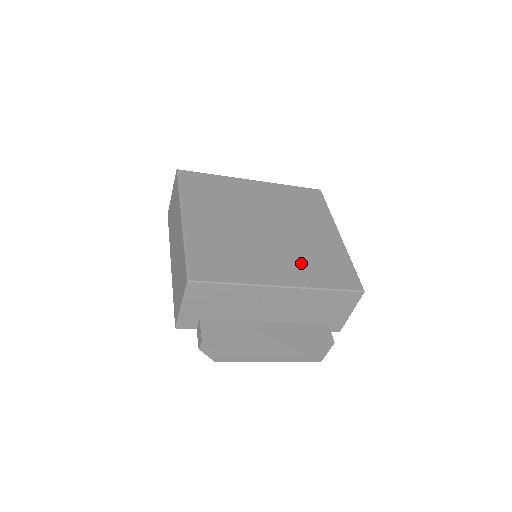
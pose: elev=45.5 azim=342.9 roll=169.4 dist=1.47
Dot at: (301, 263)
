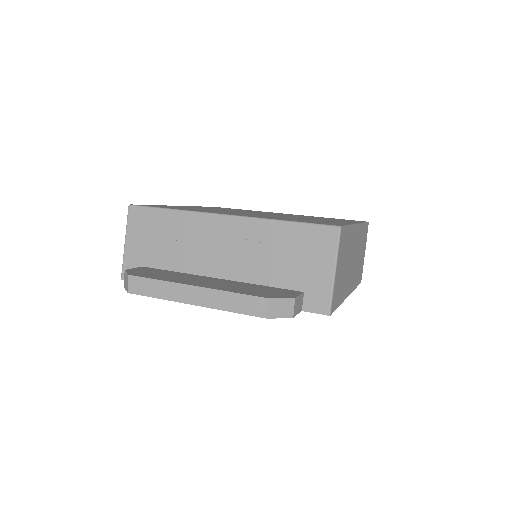
Dot at: (272, 217)
